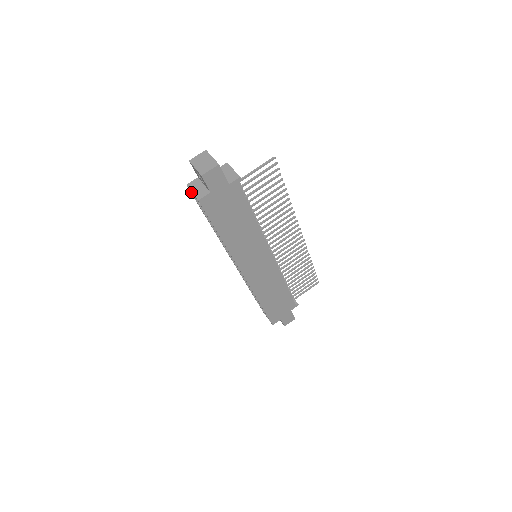
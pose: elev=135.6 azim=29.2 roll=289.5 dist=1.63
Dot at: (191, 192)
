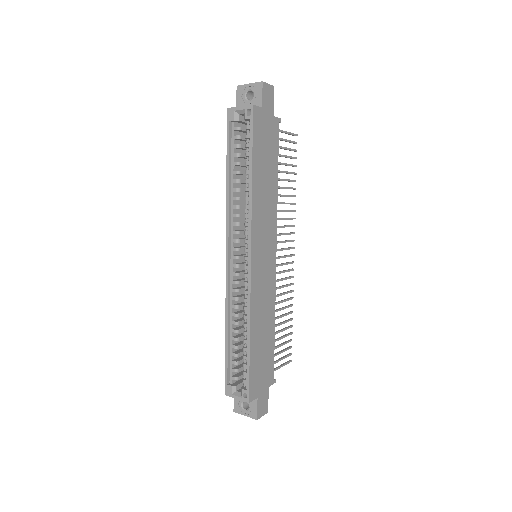
Dot at: (234, 112)
